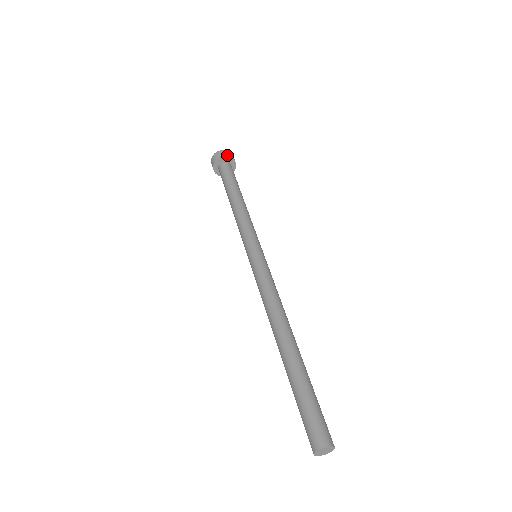
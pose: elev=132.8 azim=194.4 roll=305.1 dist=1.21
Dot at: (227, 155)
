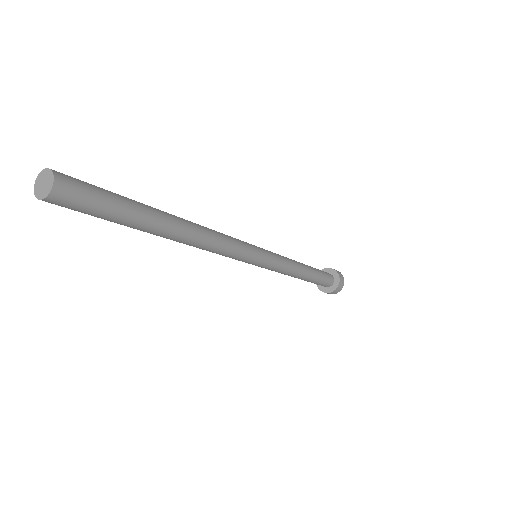
Dot at: (324, 269)
